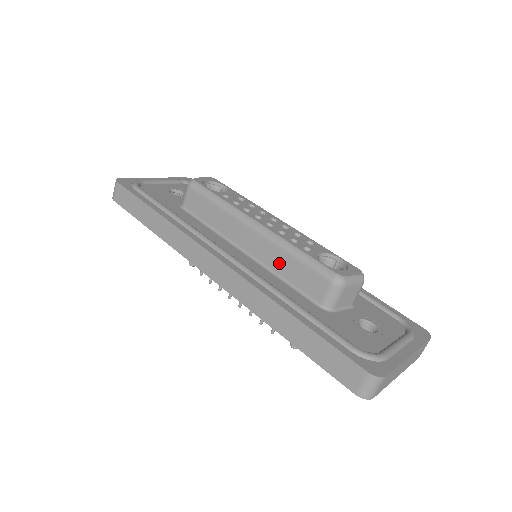
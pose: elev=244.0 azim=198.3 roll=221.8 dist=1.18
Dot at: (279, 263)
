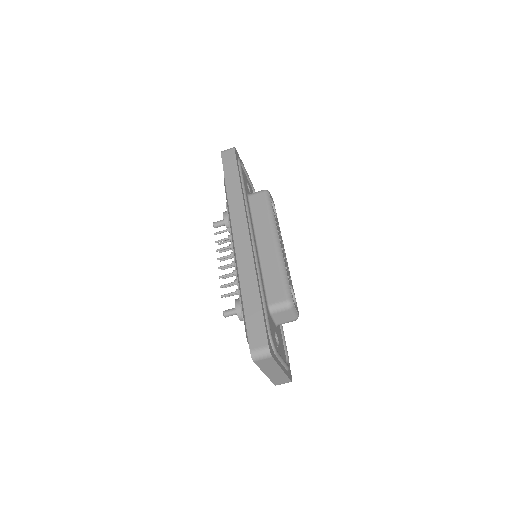
Dot at: (270, 268)
